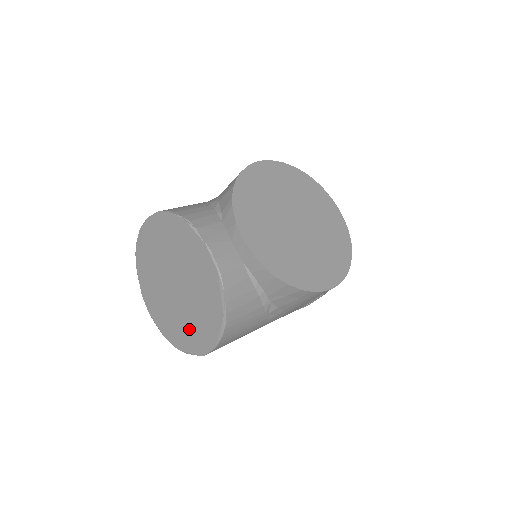
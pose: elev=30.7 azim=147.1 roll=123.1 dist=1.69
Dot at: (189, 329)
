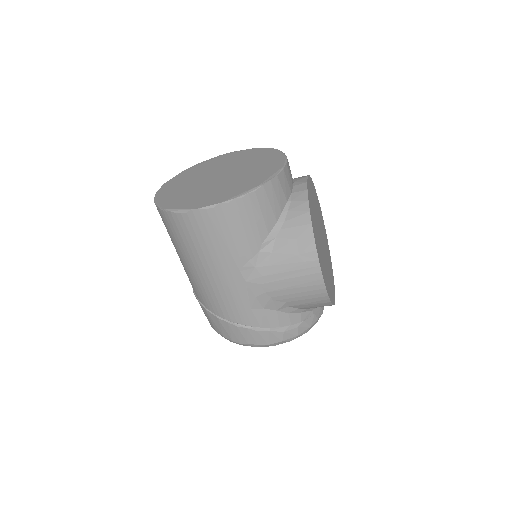
Dot at: (200, 196)
